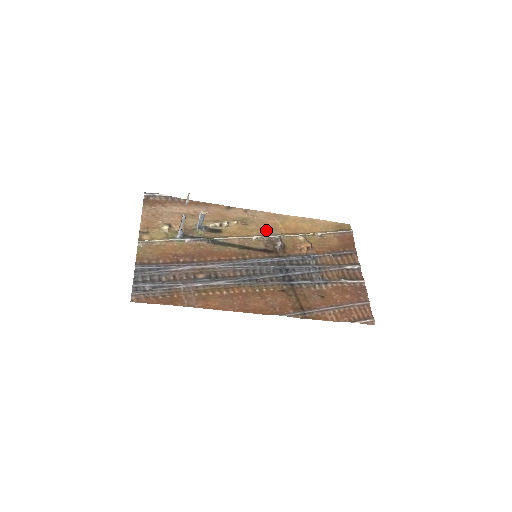
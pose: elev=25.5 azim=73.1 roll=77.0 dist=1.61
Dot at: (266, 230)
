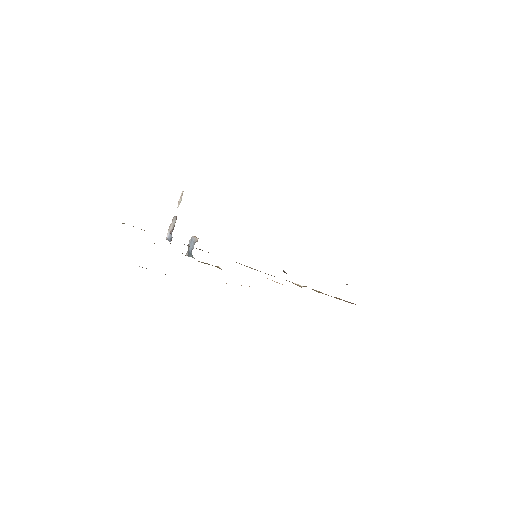
Dot at: occluded
